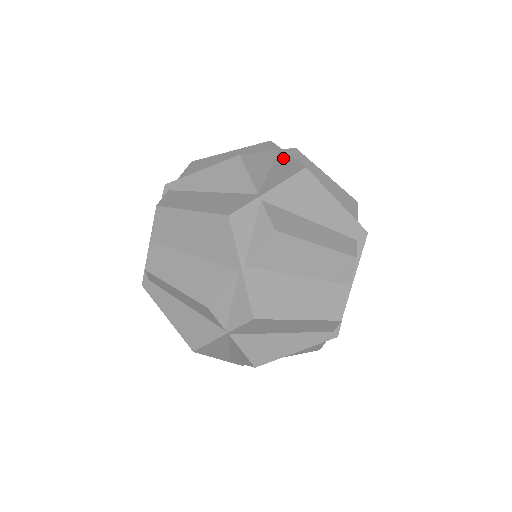
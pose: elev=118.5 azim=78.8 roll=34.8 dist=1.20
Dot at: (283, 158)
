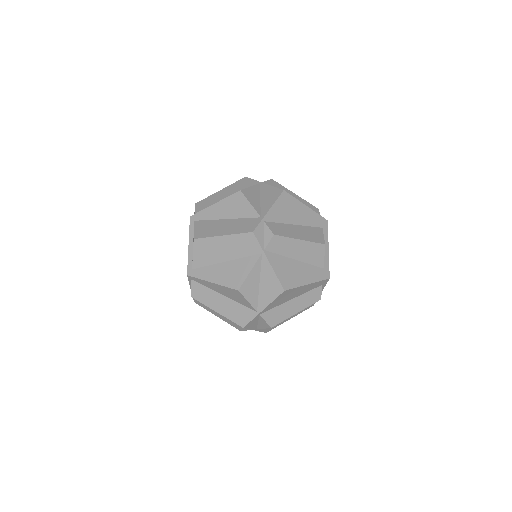
Dot at: (267, 270)
